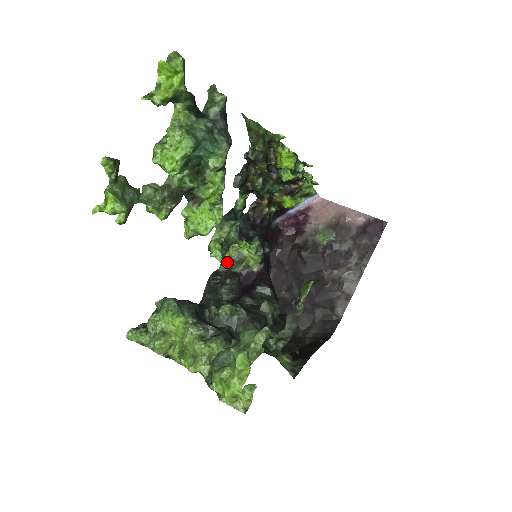
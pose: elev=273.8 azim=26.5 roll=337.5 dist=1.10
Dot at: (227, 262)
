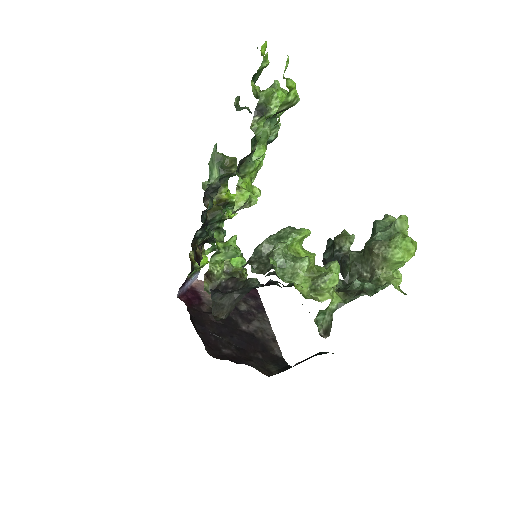
Dot at: (222, 274)
